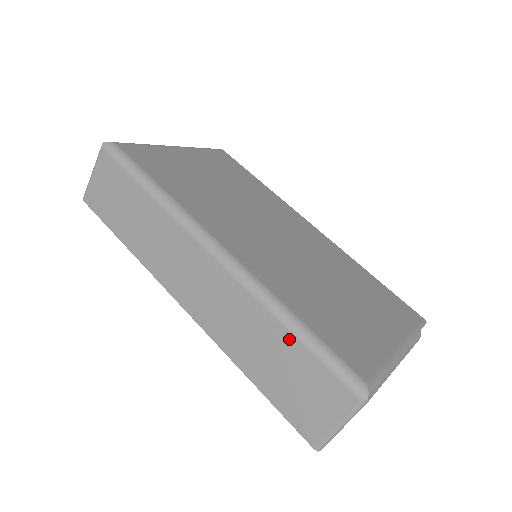
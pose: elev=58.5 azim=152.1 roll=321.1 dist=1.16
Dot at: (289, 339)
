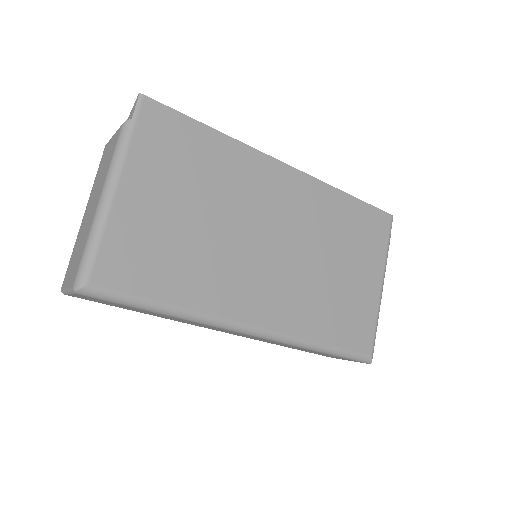
Dot at: occluded
